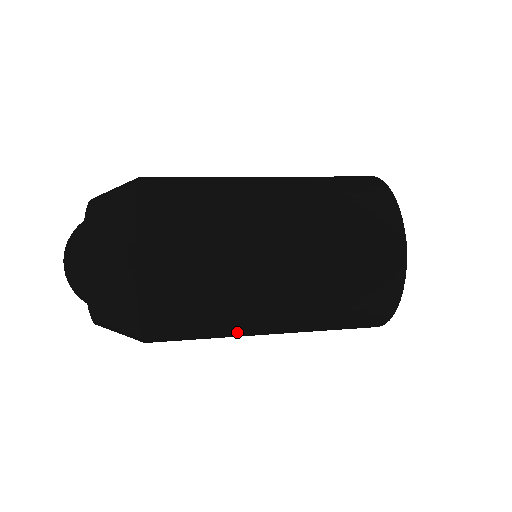
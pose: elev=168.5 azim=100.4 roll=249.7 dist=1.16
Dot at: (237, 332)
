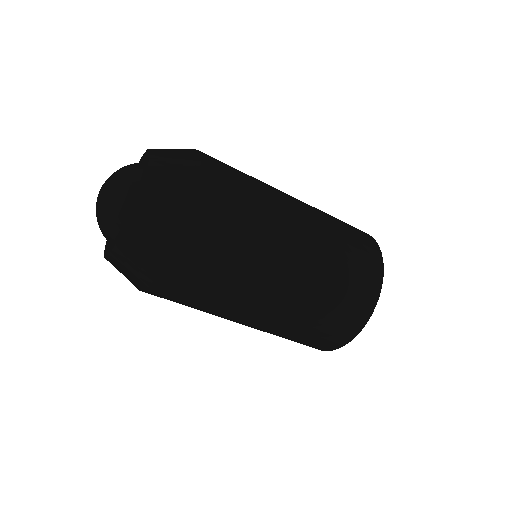
Dot at: (246, 291)
